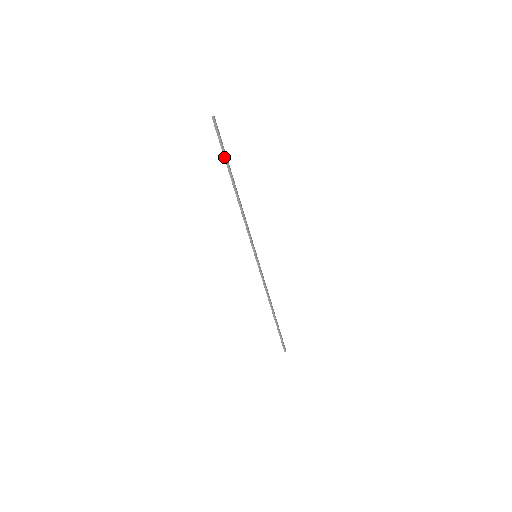
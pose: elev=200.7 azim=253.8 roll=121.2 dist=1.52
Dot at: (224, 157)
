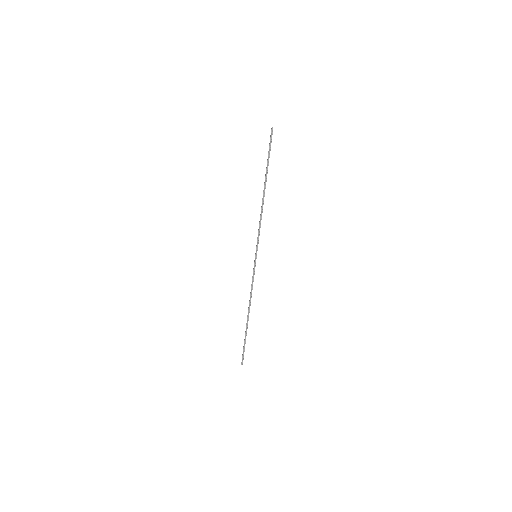
Dot at: (267, 161)
